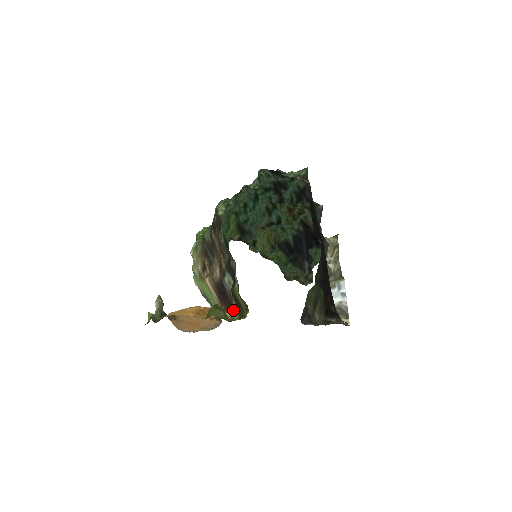
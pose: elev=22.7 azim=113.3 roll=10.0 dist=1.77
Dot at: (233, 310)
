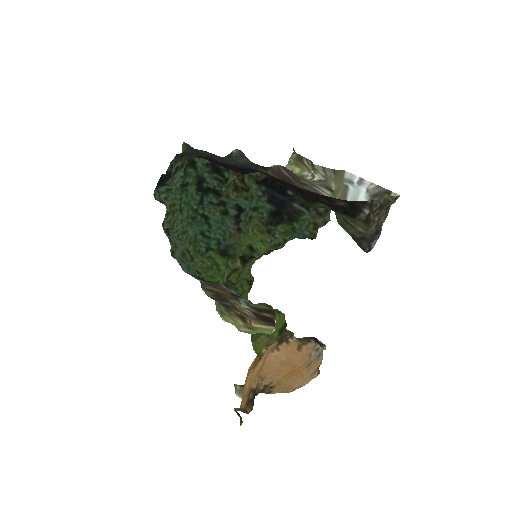
Dot at: occluded
